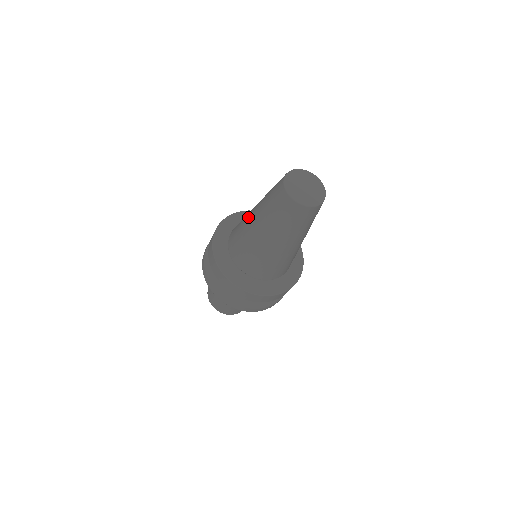
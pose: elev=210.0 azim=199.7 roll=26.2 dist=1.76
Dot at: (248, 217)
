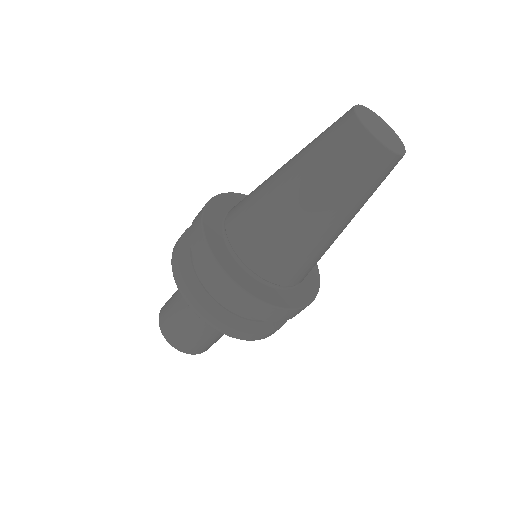
Dot at: (272, 188)
